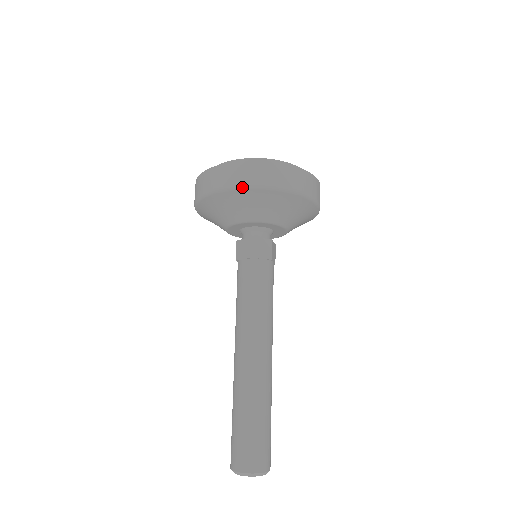
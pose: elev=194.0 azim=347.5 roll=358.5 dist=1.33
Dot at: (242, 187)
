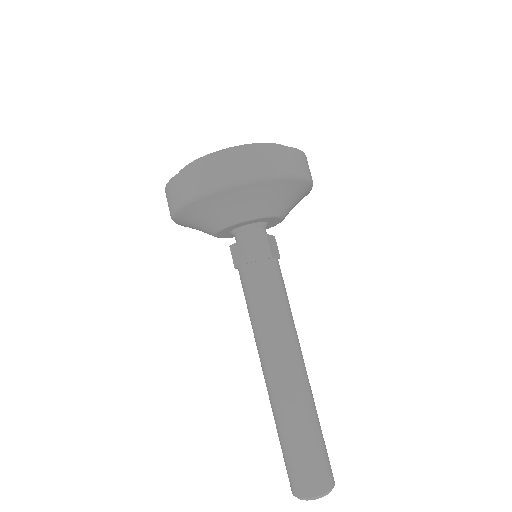
Dot at: (290, 176)
